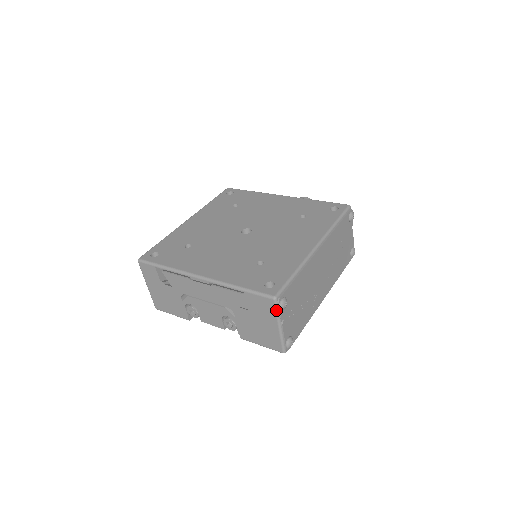
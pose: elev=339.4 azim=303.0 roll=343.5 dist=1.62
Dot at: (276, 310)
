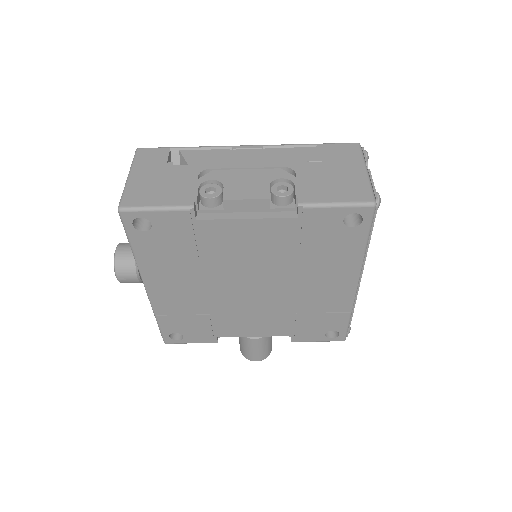
Dot at: (361, 153)
